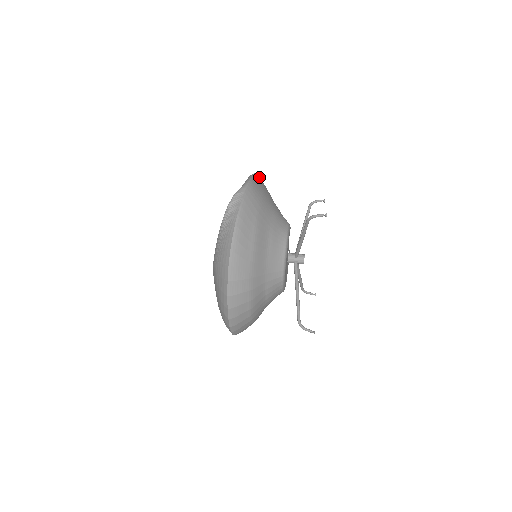
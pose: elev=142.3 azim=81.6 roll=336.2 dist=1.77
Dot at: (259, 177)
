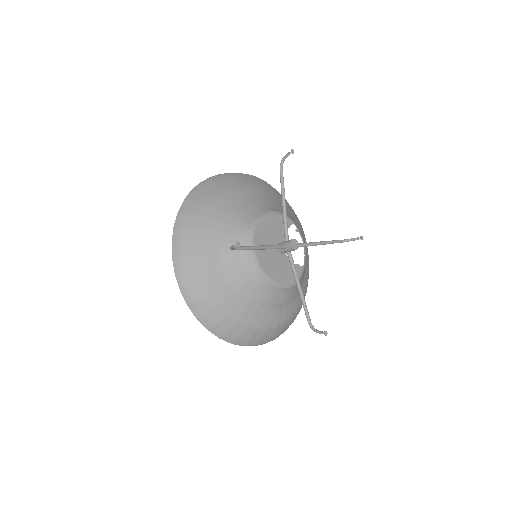
Dot at: (289, 205)
